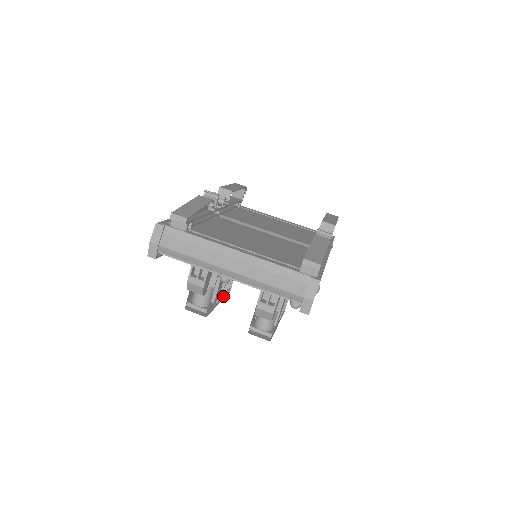
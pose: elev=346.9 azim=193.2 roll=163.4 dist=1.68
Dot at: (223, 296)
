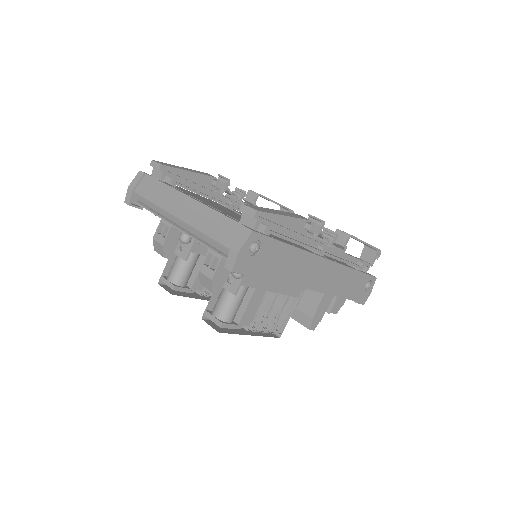
Dot at: occluded
